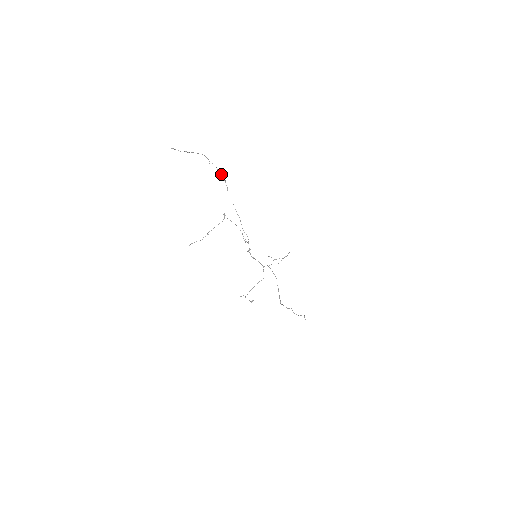
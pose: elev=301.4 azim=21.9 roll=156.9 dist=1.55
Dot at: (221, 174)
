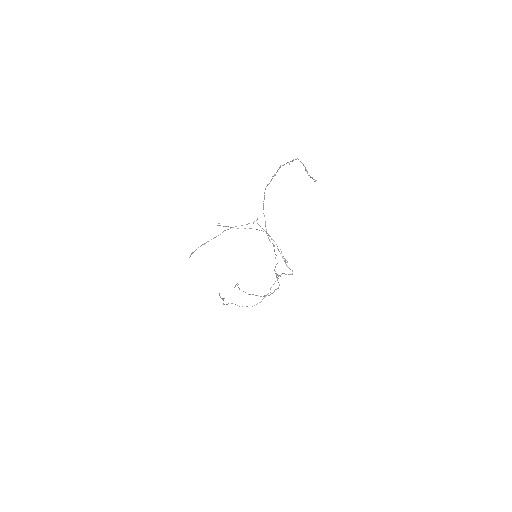
Dot at: (278, 169)
